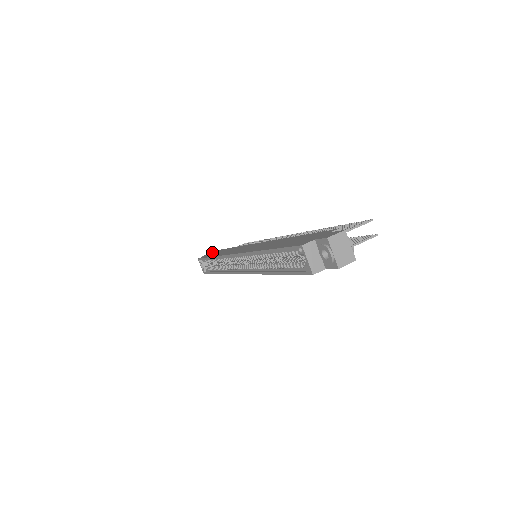
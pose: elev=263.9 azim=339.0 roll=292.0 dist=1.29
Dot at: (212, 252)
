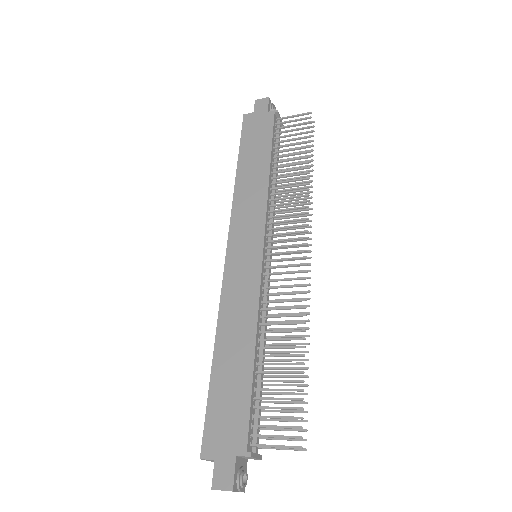
Dot at: (265, 107)
